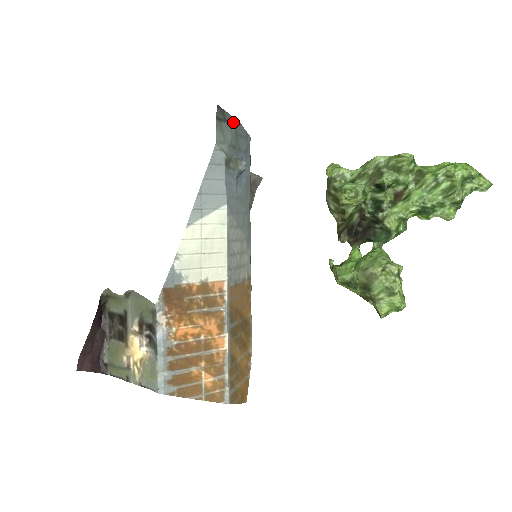
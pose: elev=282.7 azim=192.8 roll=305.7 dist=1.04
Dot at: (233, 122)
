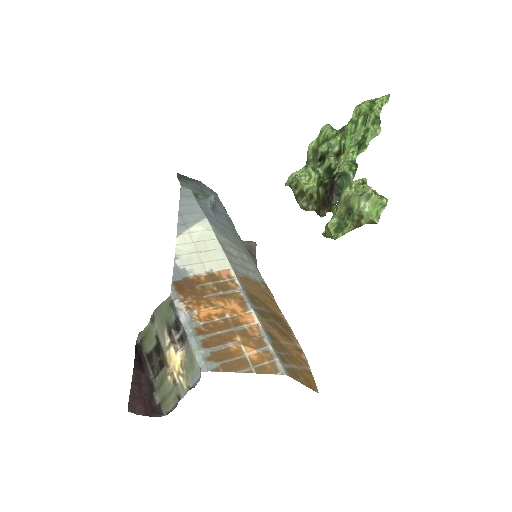
Dot at: (194, 181)
